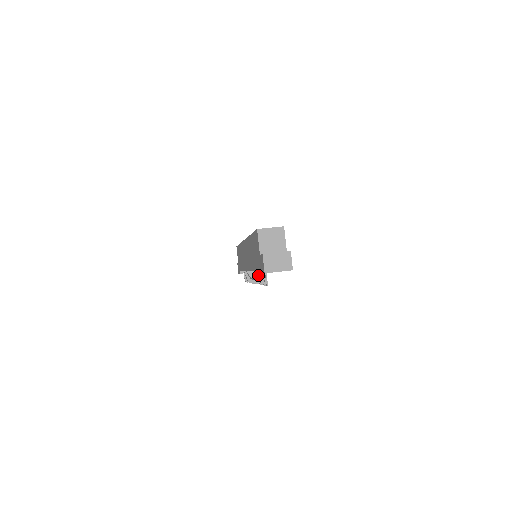
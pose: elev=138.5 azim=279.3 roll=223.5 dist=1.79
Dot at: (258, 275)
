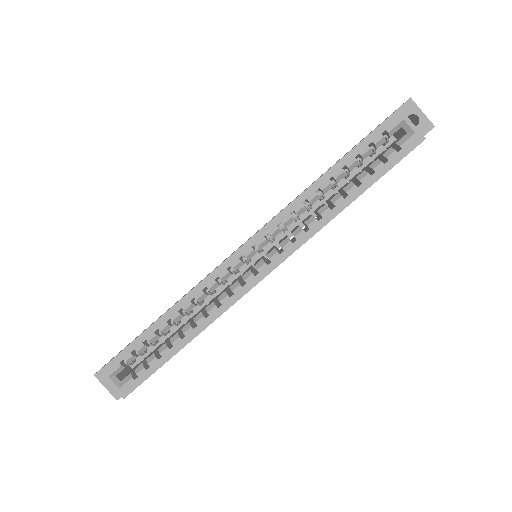
Dot at: occluded
